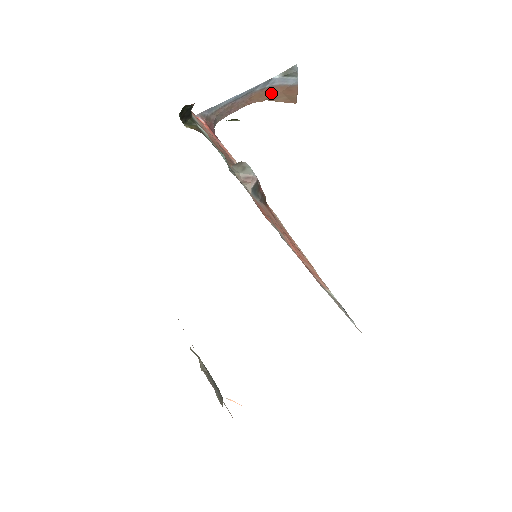
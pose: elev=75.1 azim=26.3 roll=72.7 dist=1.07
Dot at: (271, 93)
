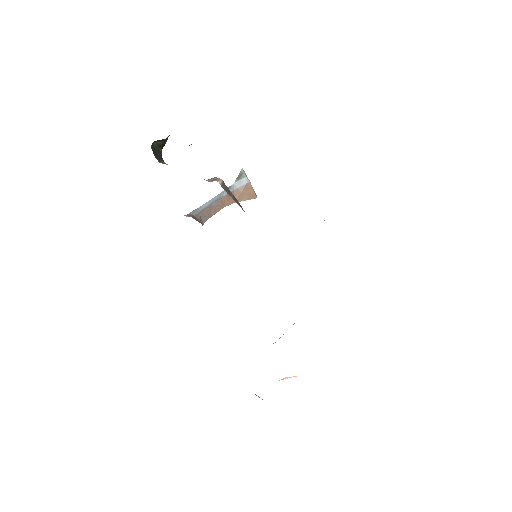
Dot at: (235, 196)
